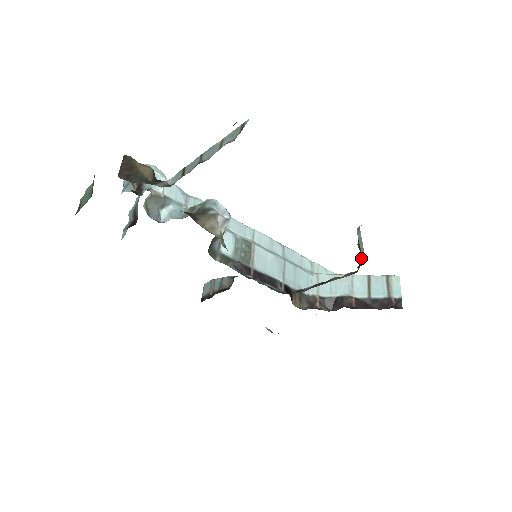
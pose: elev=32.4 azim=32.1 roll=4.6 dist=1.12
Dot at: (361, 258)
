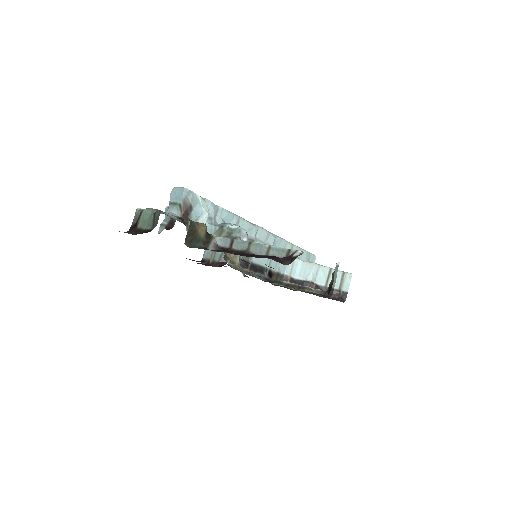
Dot at: (332, 288)
